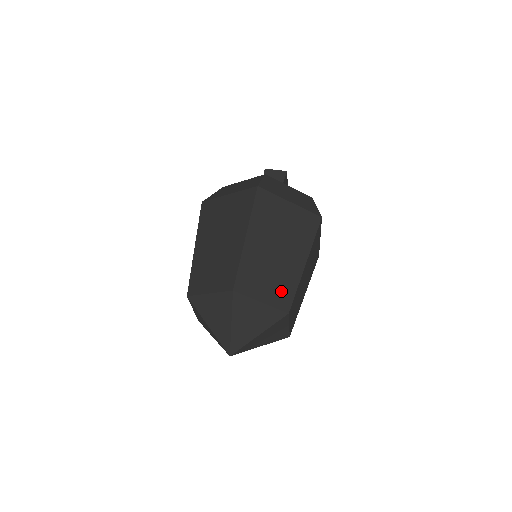
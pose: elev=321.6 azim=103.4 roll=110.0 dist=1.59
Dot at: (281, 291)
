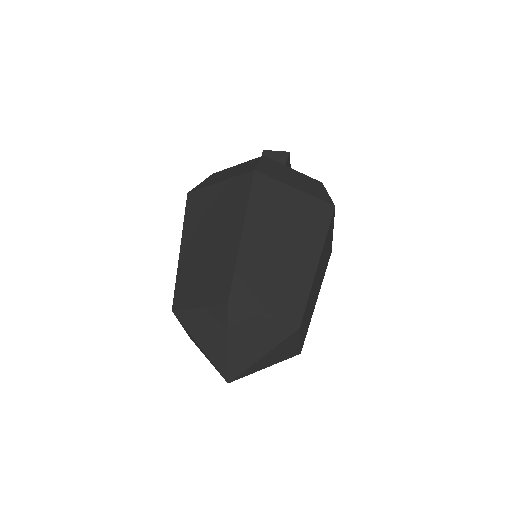
Dot at: (289, 301)
